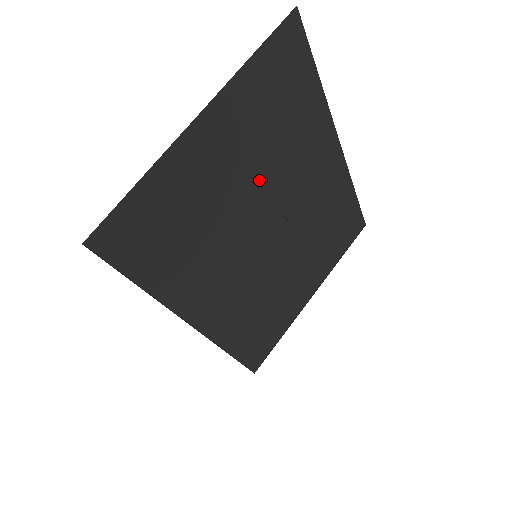
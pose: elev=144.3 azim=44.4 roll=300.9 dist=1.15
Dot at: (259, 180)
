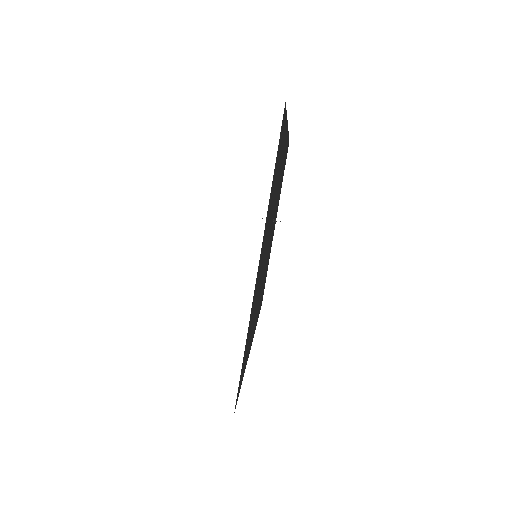
Dot at: (268, 231)
